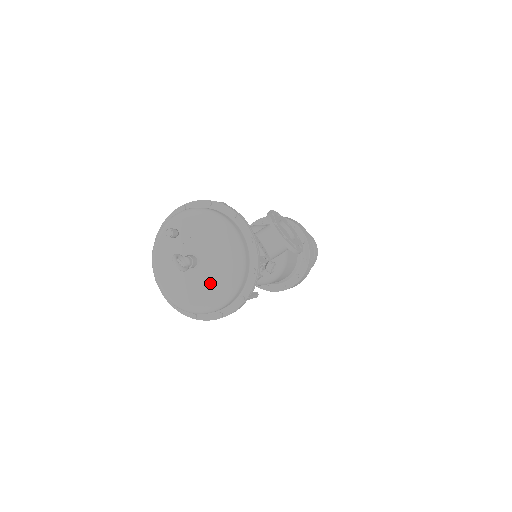
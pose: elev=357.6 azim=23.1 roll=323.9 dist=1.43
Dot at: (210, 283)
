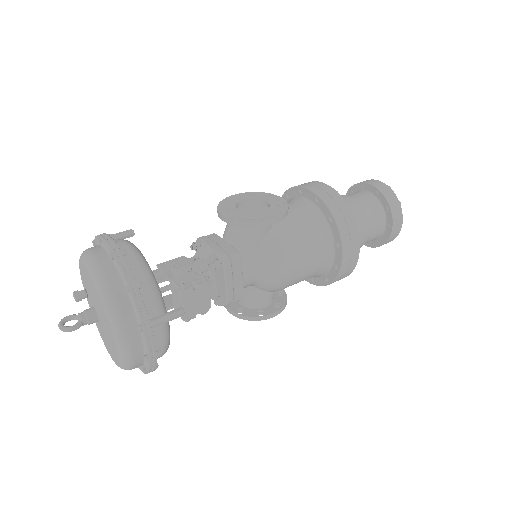
Dot at: (107, 328)
